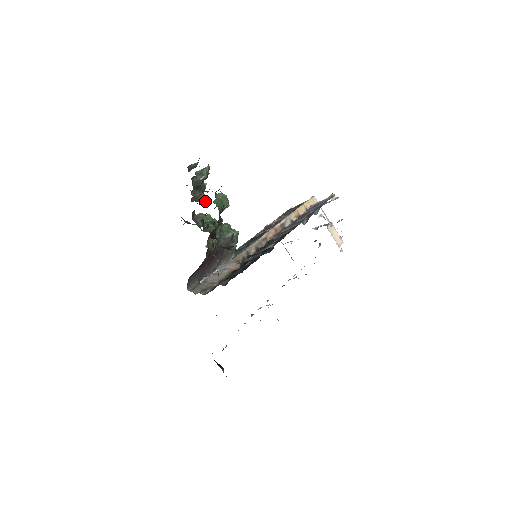
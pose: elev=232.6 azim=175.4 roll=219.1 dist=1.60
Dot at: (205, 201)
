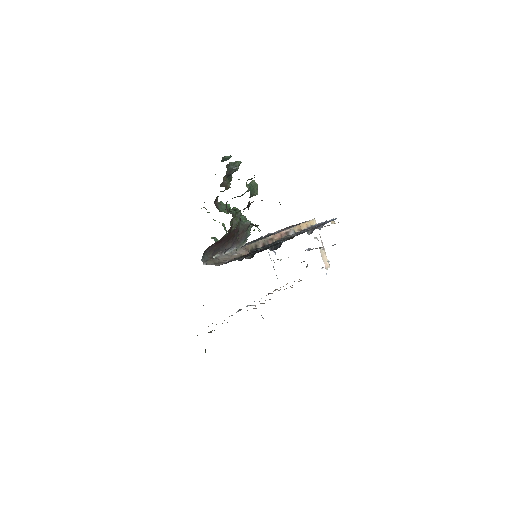
Dot at: occluded
